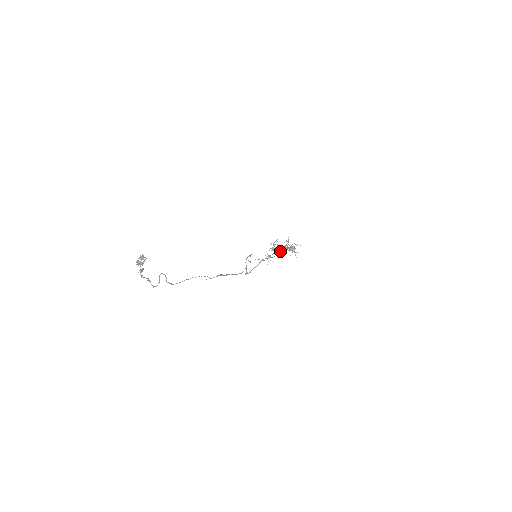
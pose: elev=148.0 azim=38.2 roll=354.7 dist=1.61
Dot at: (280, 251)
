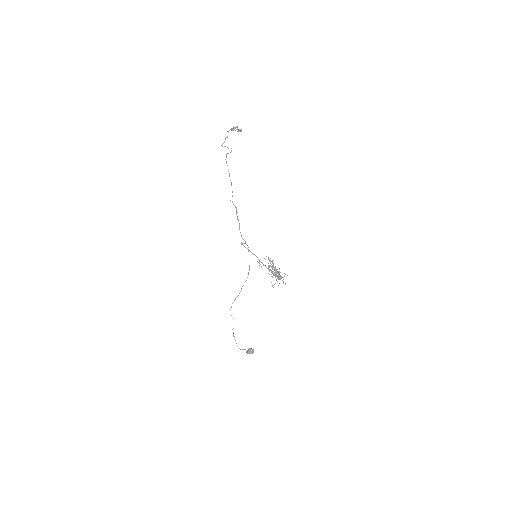
Dot at: (249, 348)
